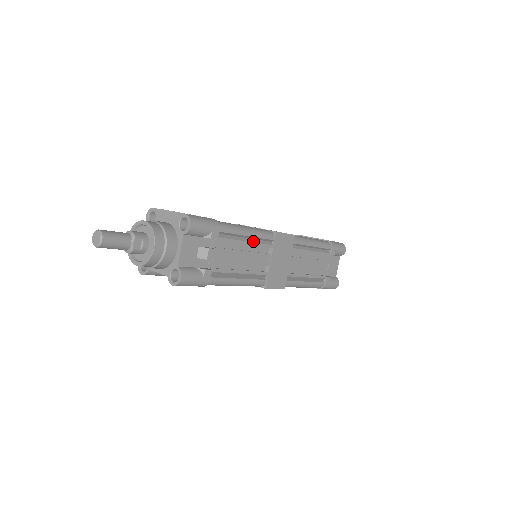
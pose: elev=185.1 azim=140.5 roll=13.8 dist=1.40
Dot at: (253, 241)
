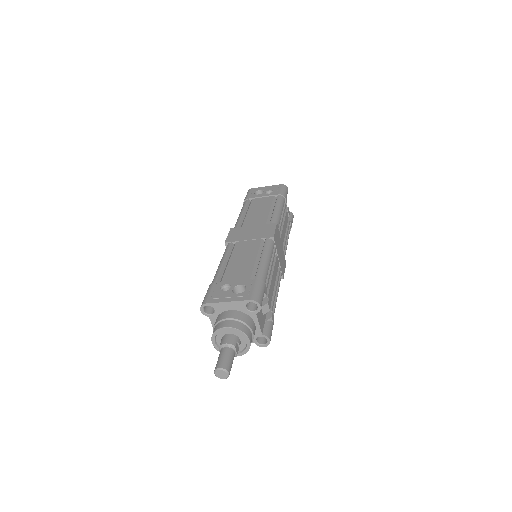
Dot at: (271, 262)
